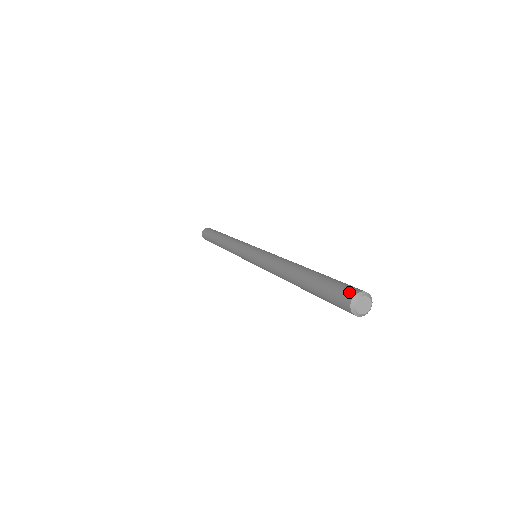
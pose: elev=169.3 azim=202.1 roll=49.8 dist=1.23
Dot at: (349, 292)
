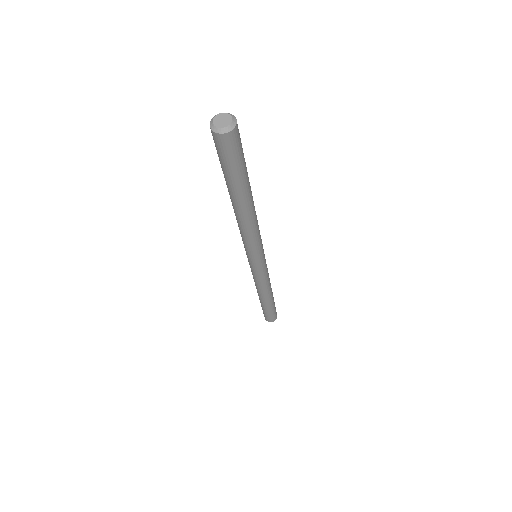
Dot at: occluded
